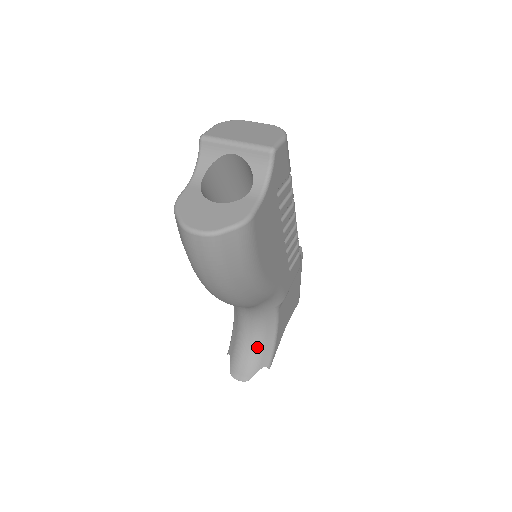
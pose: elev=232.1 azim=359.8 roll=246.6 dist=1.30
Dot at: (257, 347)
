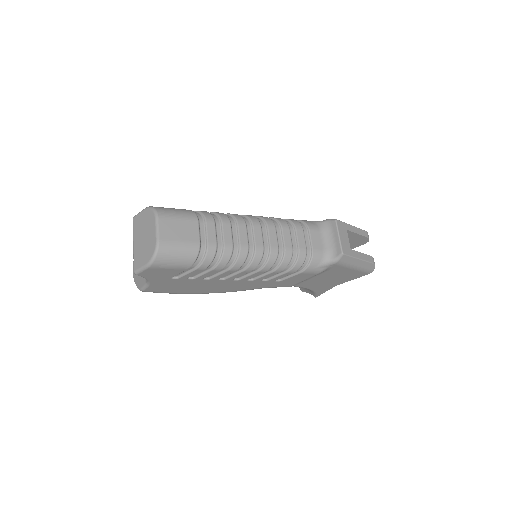
Dot at: occluded
